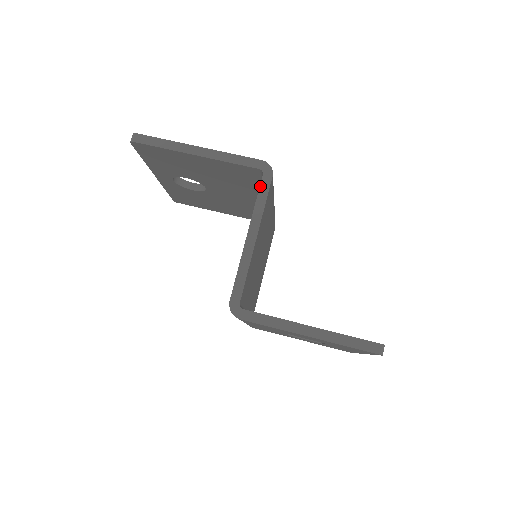
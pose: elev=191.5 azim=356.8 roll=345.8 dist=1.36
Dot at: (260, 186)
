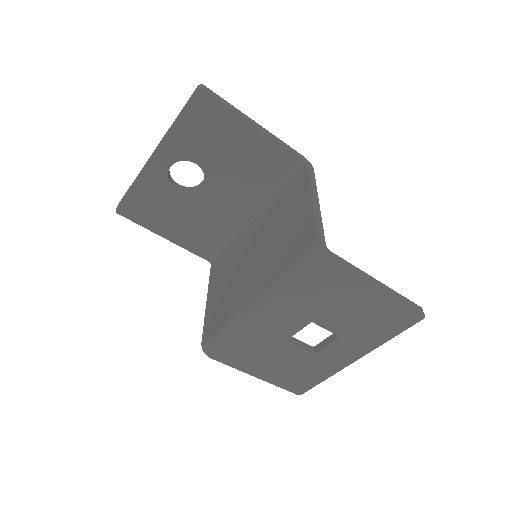
Dot at: (308, 171)
